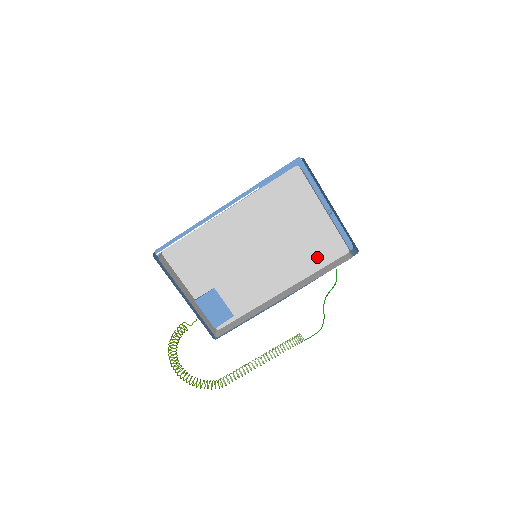
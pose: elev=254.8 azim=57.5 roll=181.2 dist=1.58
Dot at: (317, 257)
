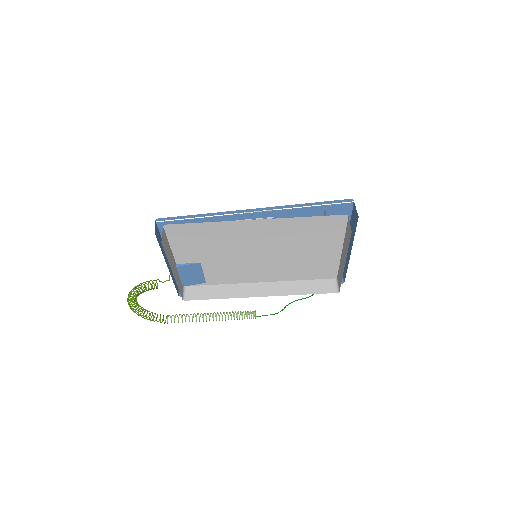
Dot at: (308, 273)
